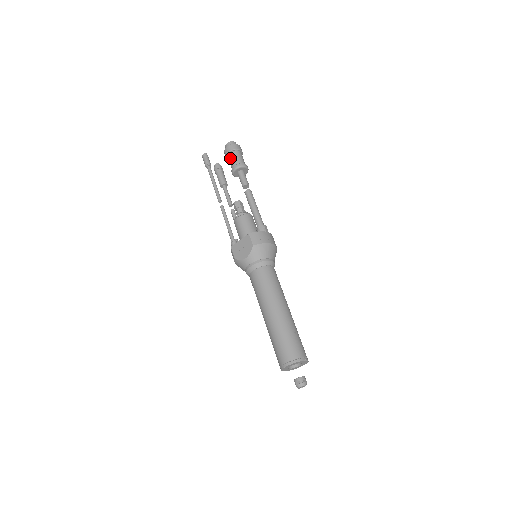
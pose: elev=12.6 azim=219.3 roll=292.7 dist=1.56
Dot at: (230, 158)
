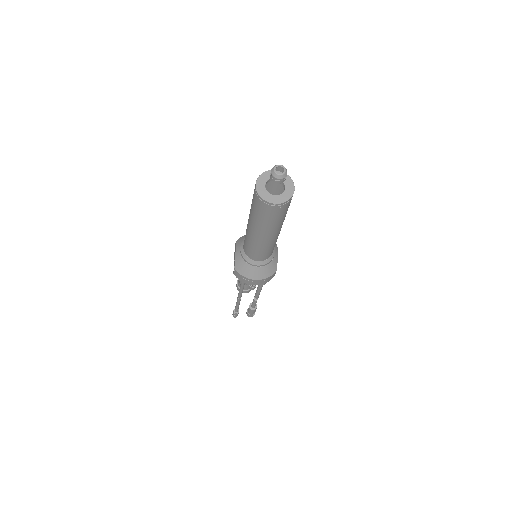
Dot at: (239, 283)
